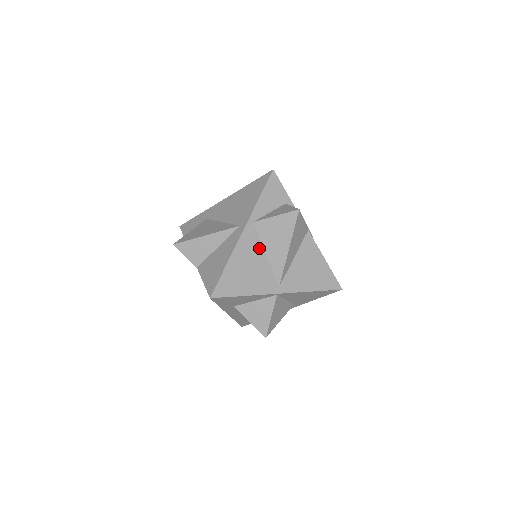
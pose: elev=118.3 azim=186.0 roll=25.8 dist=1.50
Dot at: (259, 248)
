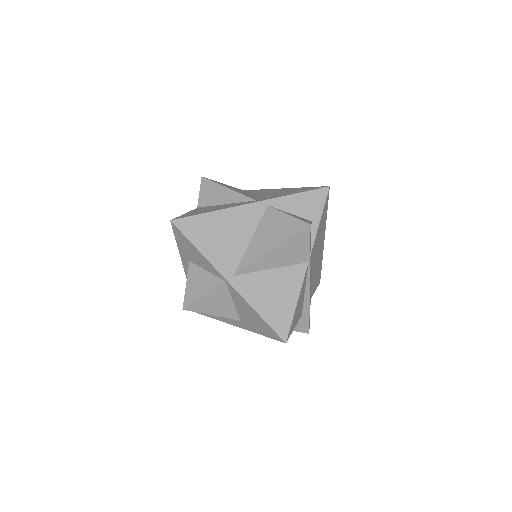
Dot at: (251, 229)
